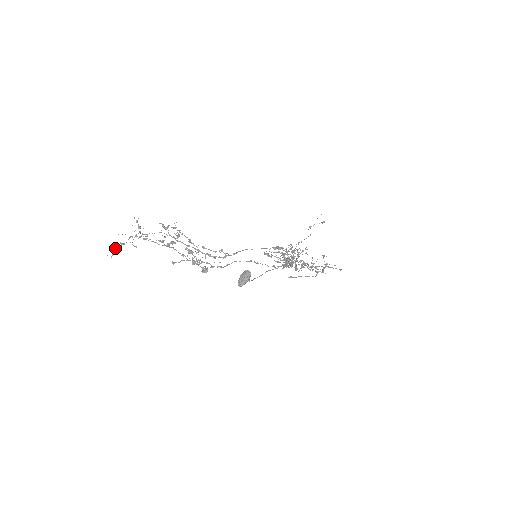
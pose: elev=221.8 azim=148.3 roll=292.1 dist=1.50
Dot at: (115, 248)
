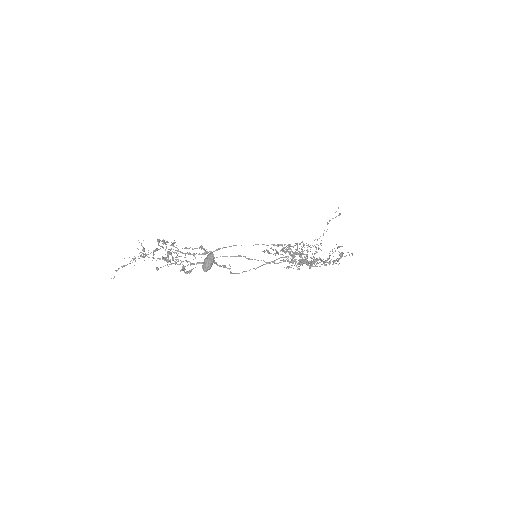
Dot at: (117, 270)
